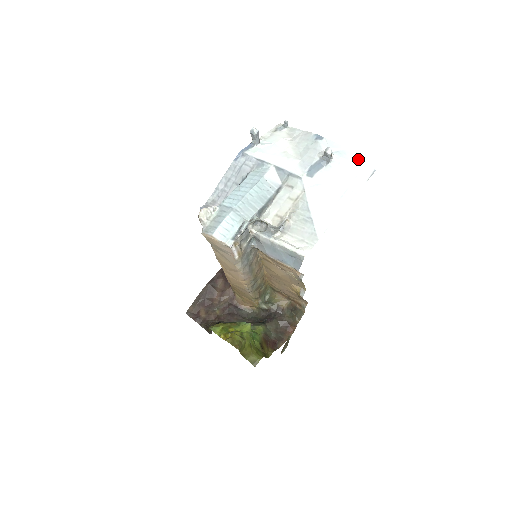
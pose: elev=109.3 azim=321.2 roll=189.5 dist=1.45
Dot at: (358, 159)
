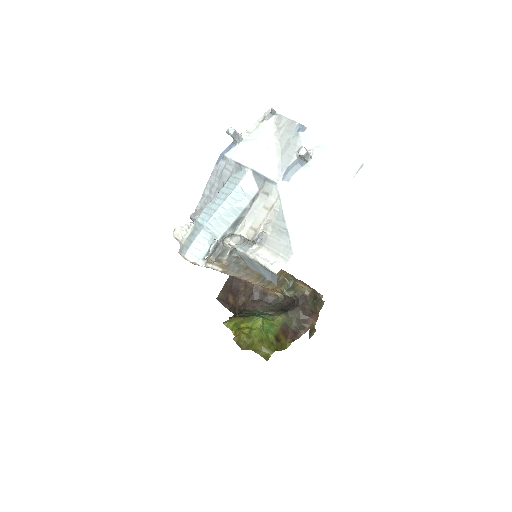
Dot at: (342, 152)
